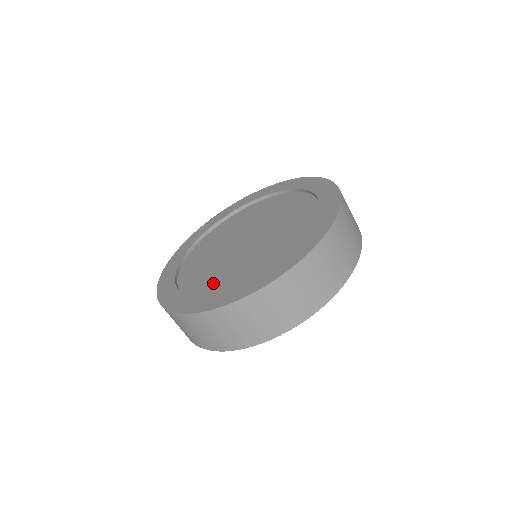
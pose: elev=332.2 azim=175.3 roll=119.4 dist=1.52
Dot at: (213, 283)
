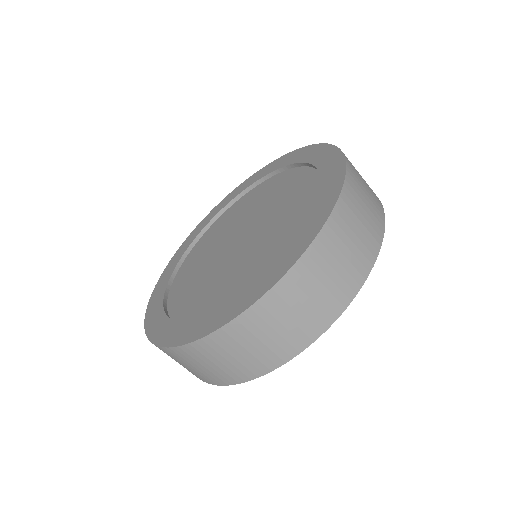
Dot at: (188, 299)
